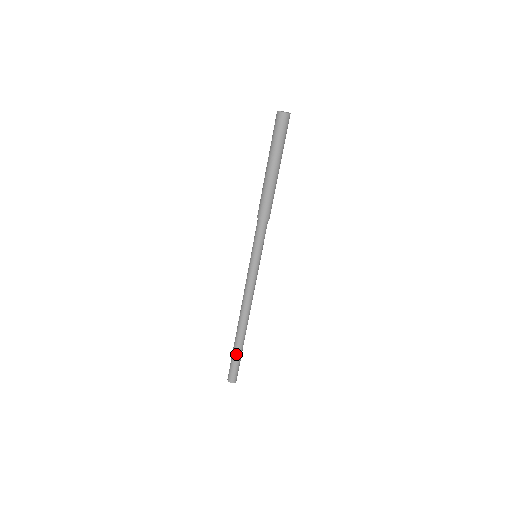
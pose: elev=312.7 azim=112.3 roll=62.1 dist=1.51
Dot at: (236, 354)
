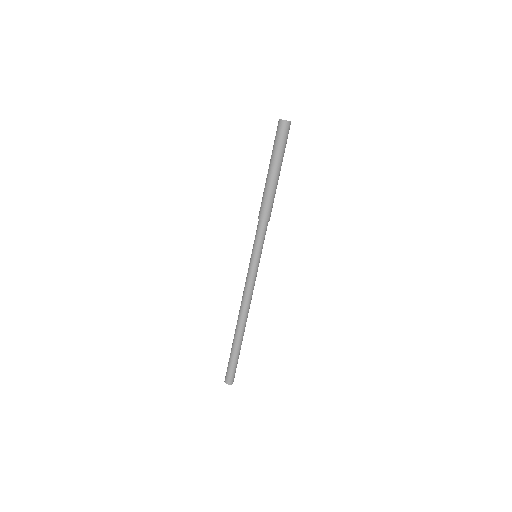
Dot at: (231, 352)
